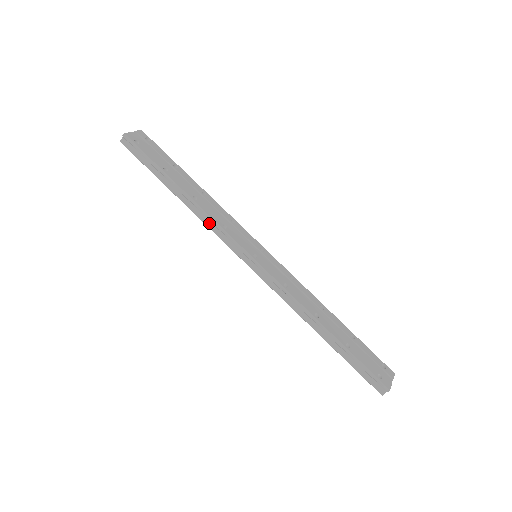
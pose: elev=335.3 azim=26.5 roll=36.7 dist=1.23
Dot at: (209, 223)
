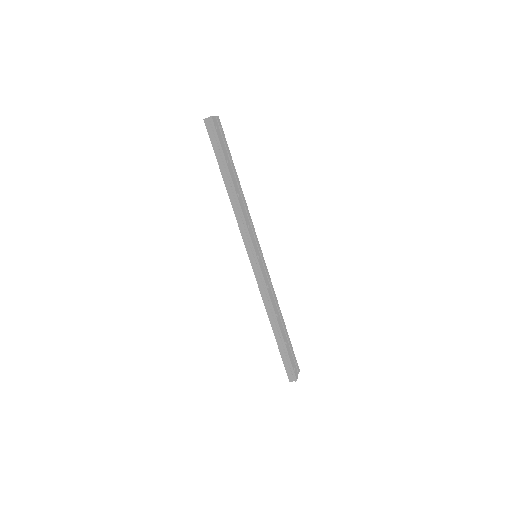
Dot at: (239, 218)
